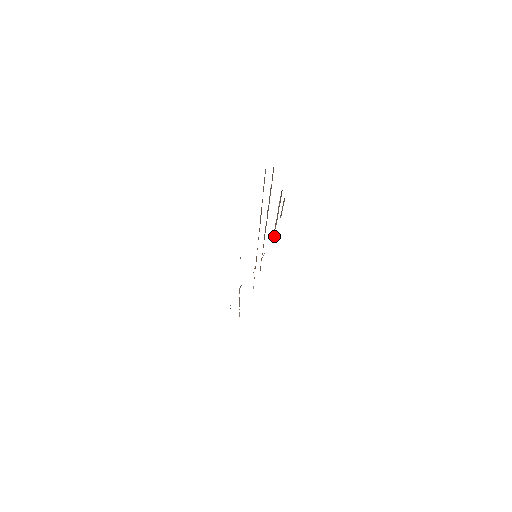
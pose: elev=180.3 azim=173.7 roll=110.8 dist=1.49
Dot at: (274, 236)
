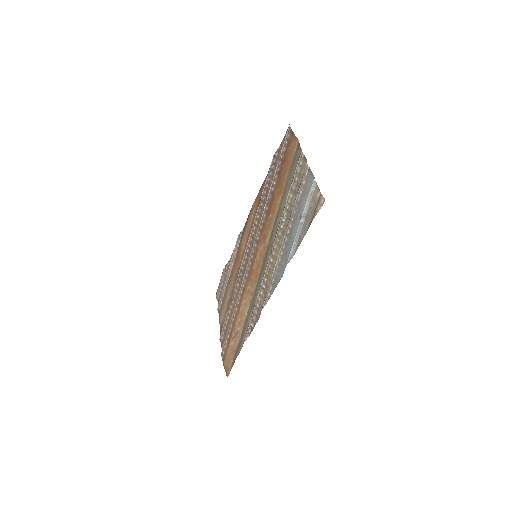
Dot at: (218, 312)
